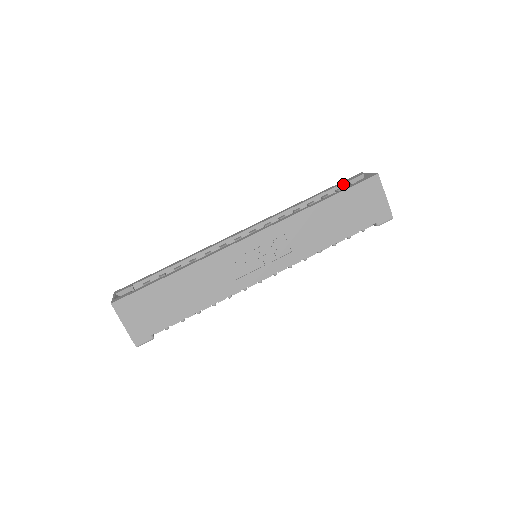
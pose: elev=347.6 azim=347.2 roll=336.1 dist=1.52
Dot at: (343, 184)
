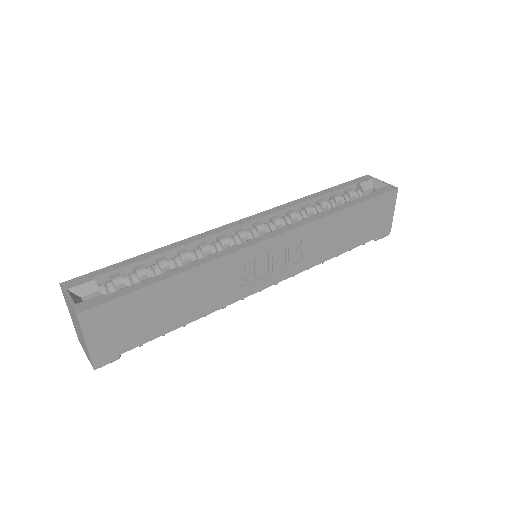
Dot at: (353, 185)
